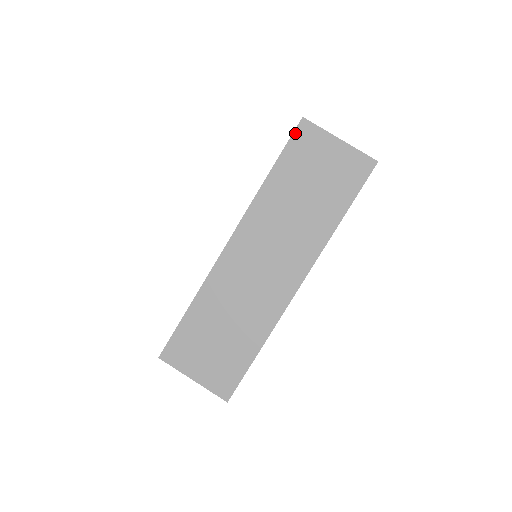
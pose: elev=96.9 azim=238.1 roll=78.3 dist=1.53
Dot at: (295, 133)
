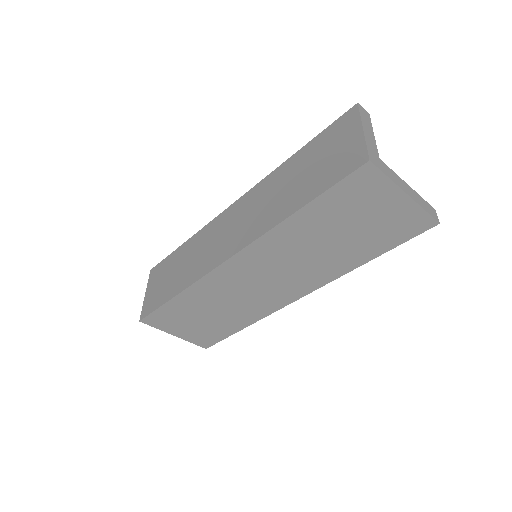
Dot at: (350, 177)
